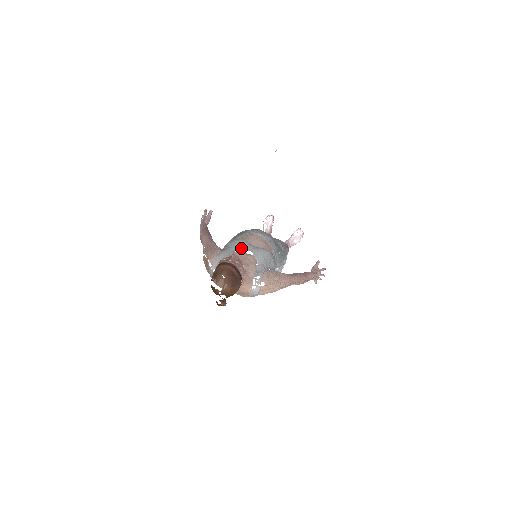
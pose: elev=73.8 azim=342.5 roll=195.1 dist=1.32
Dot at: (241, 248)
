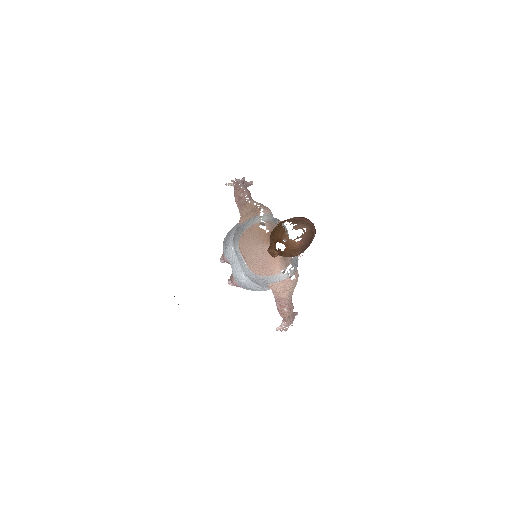
Dot at: occluded
